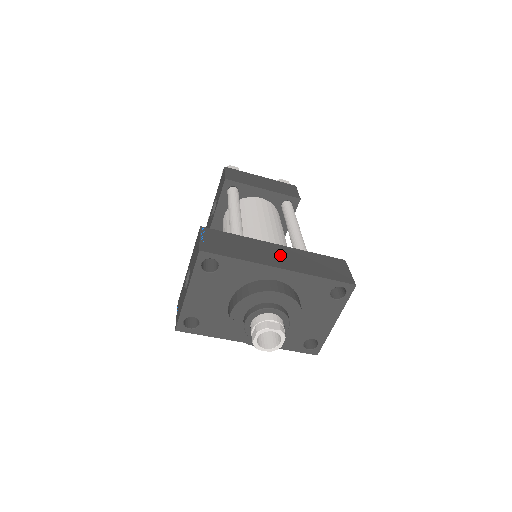
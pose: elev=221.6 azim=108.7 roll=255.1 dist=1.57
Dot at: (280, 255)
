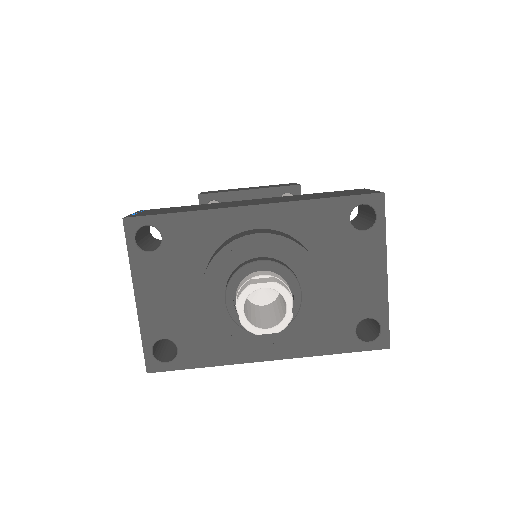
Dot at: (255, 201)
